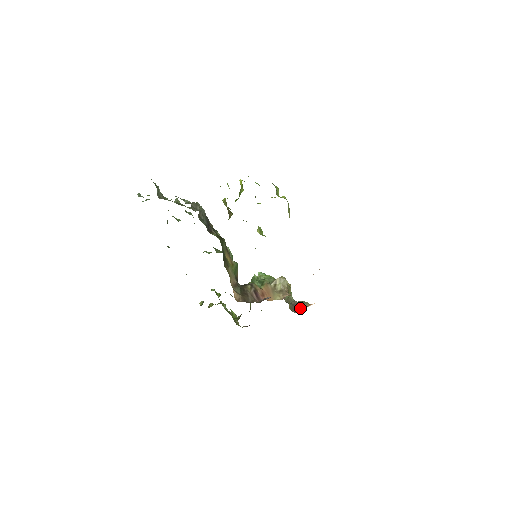
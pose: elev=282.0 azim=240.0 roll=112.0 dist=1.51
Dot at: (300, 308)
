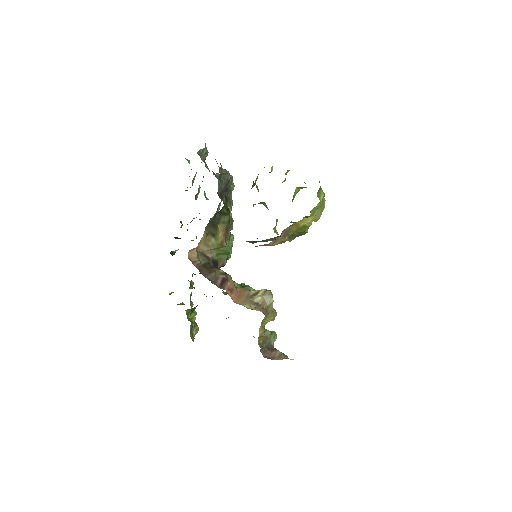
Dot at: (274, 356)
